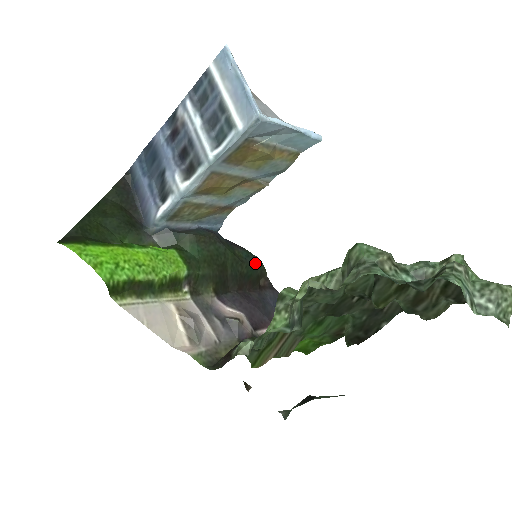
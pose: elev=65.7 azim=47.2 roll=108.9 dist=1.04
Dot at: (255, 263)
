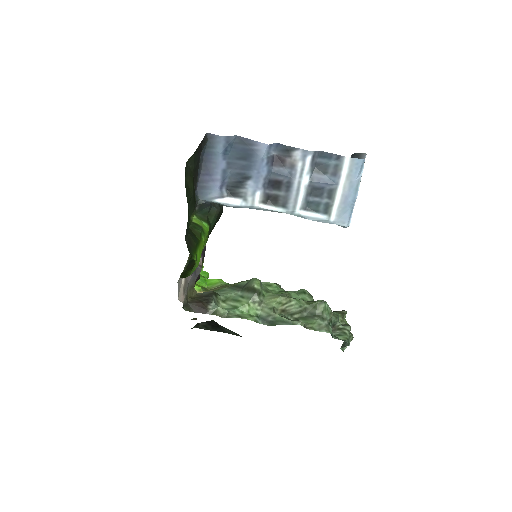
Dot at: occluded
